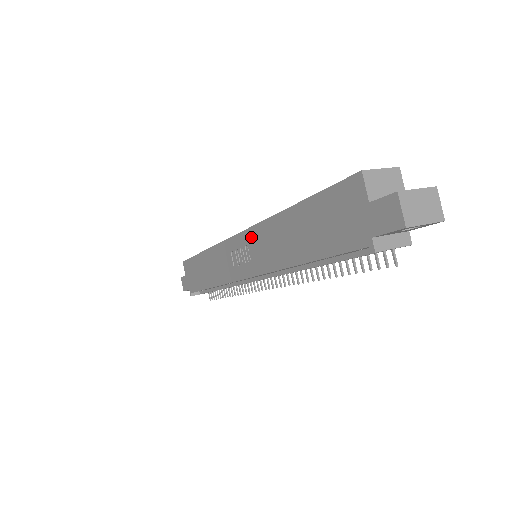
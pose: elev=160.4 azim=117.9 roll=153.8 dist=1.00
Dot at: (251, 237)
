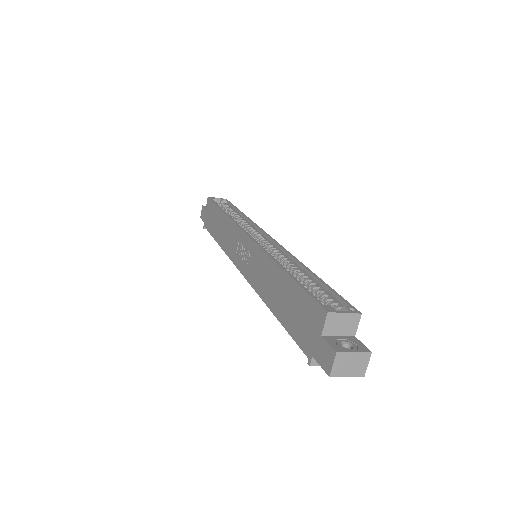
Dot at: (254, 251)
